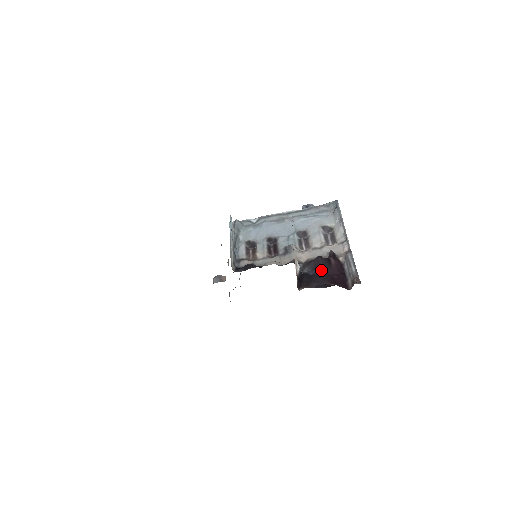
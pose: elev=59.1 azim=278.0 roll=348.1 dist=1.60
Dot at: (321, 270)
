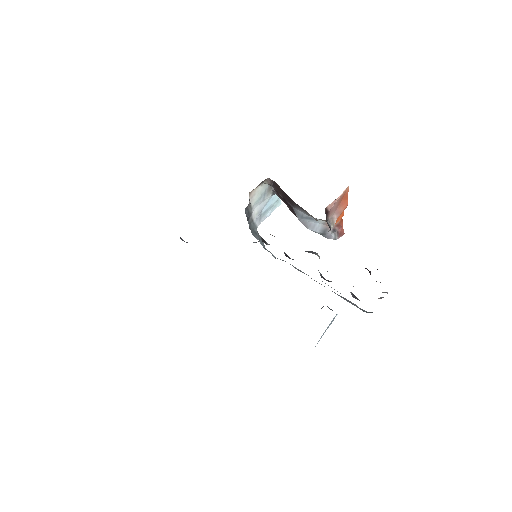
Dot at: occluded
